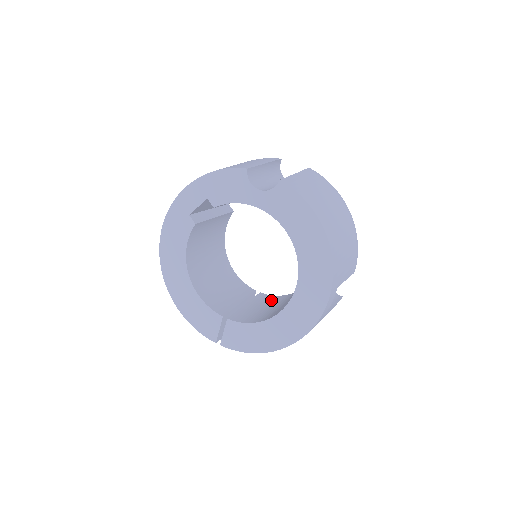
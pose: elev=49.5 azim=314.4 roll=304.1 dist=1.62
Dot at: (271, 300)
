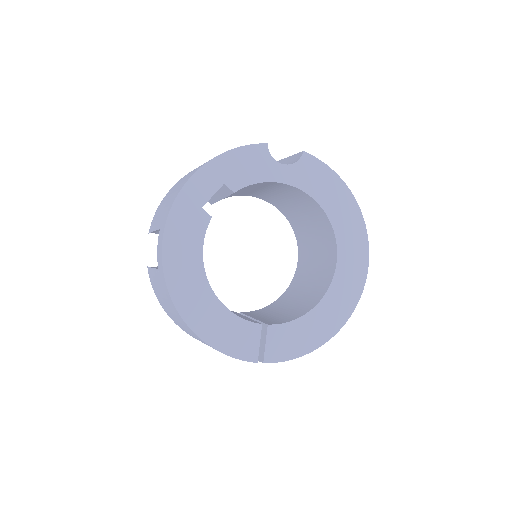
Dot at: (264, 311)
